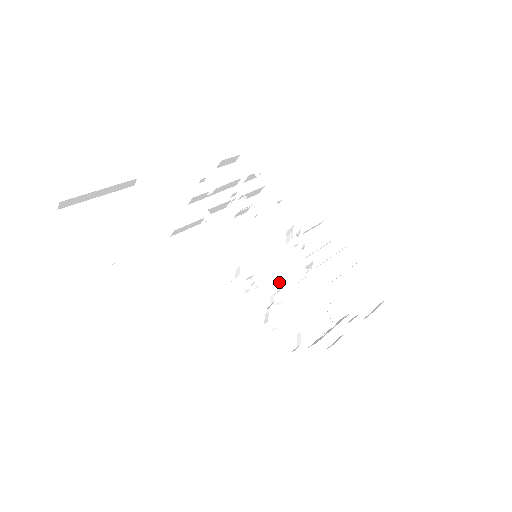
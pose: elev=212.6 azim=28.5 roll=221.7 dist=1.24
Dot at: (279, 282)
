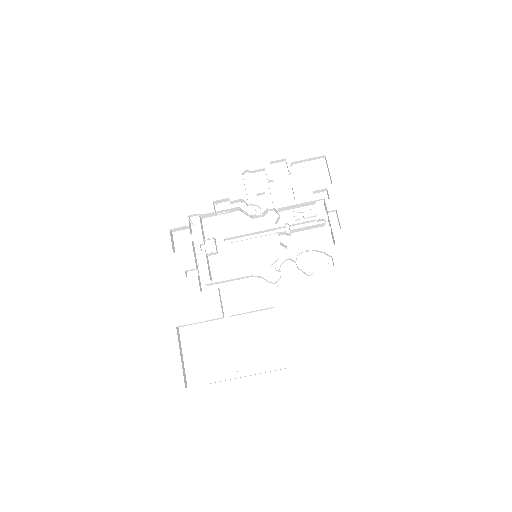
Dot at: (280, 244)
